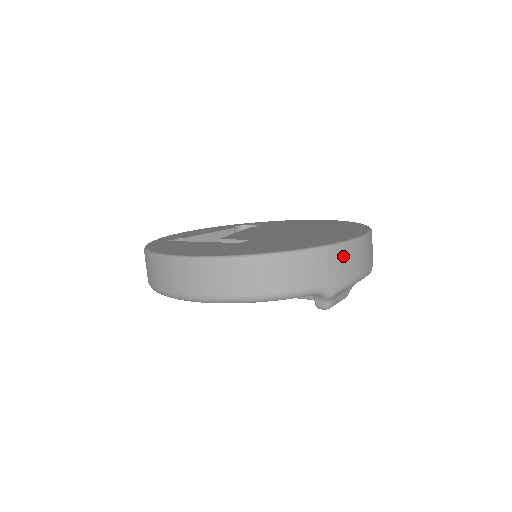
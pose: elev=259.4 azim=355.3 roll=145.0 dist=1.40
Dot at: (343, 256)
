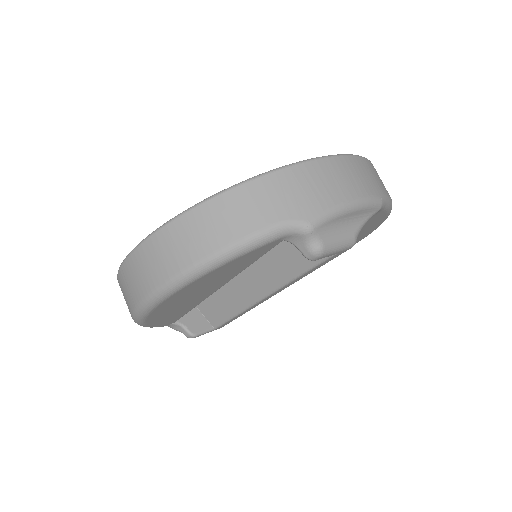
Dot at: (307, 177)
